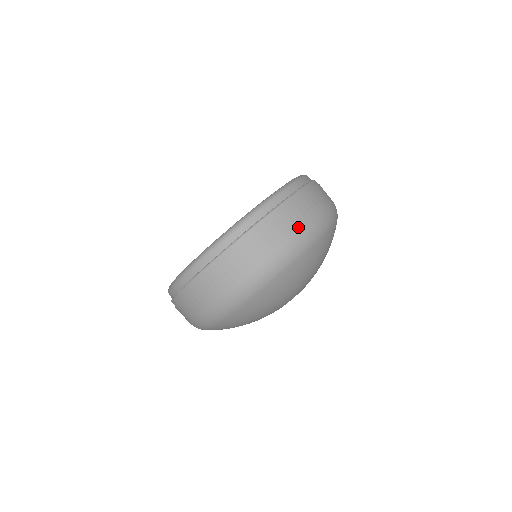
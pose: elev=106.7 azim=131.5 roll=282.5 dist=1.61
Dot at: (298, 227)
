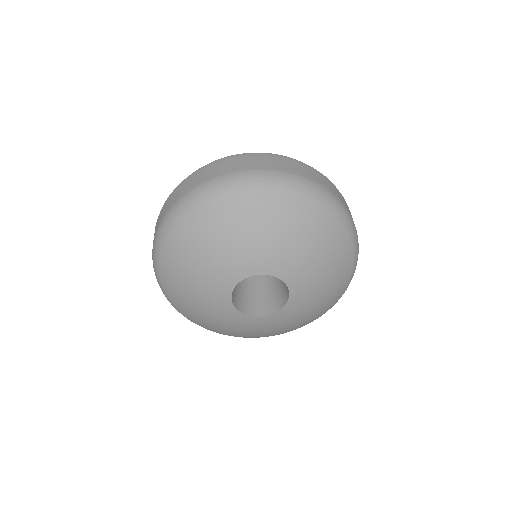
Dot at: (291, 171)
